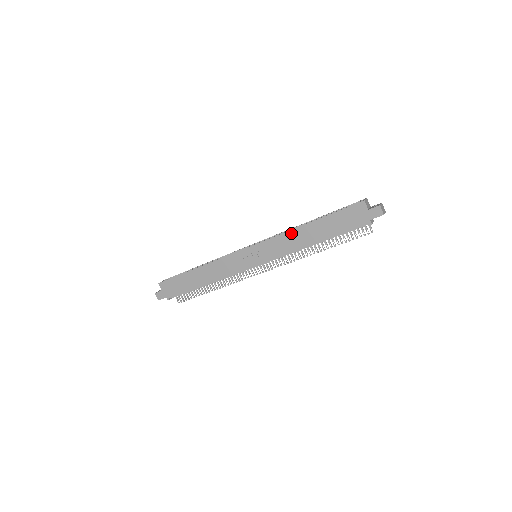
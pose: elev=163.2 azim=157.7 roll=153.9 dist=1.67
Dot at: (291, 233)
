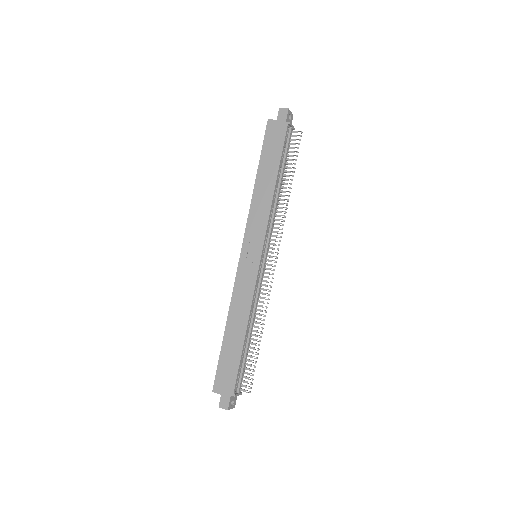
Dot at: (254, 200)
